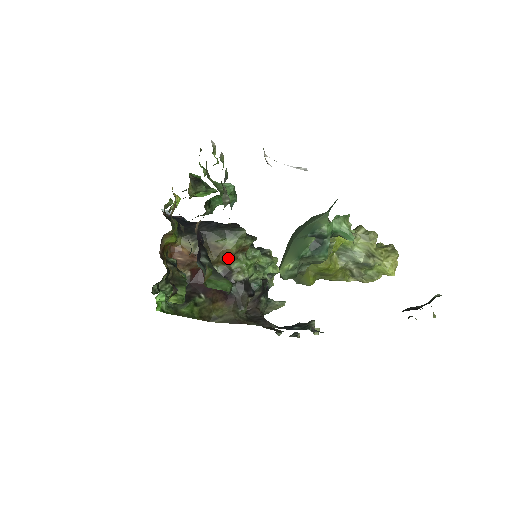
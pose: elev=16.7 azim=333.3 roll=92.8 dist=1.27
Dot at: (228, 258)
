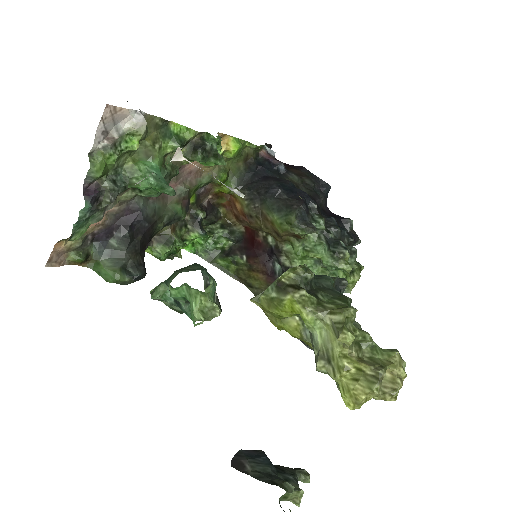
Dot at: (278, 236)
